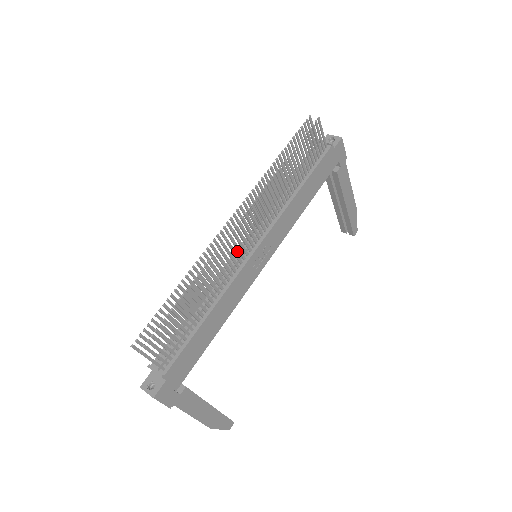
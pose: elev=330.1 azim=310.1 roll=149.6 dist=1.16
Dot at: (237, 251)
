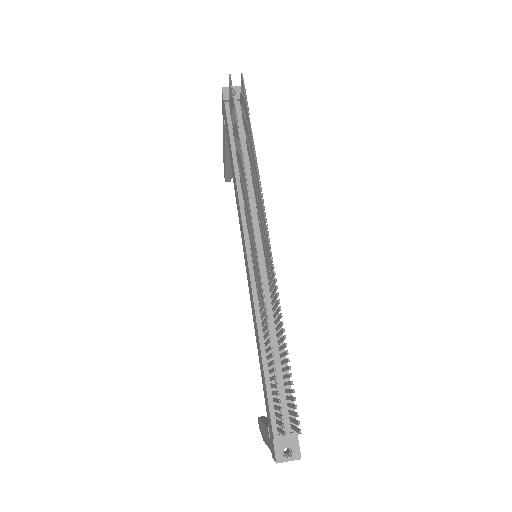
Dot at: (250, 263)
